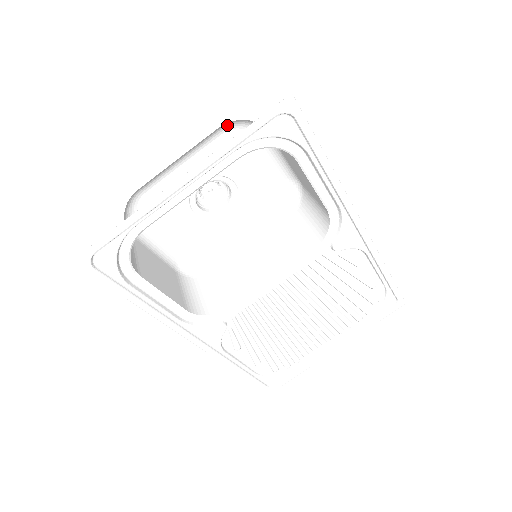
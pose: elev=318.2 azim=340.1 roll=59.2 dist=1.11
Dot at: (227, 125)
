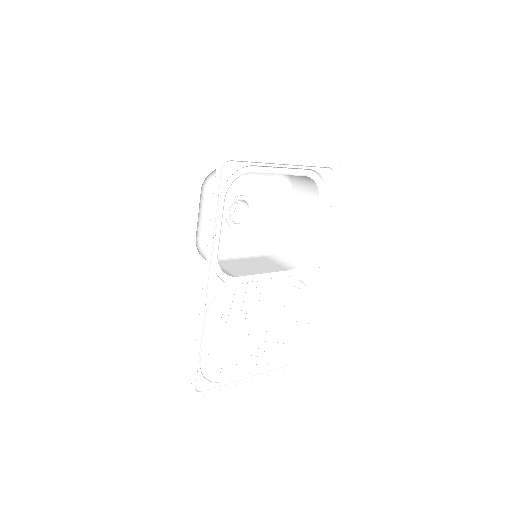
Dot at: (275, 175)
